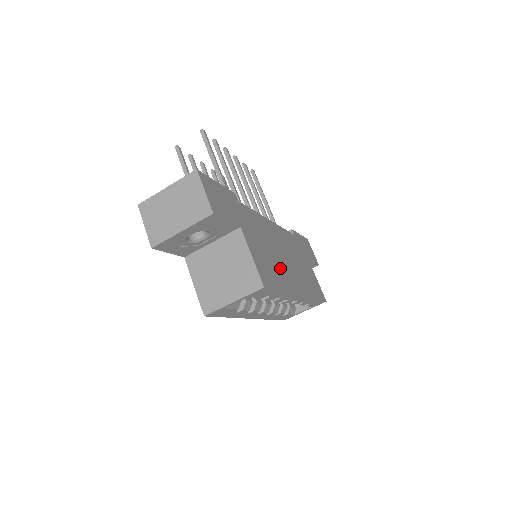
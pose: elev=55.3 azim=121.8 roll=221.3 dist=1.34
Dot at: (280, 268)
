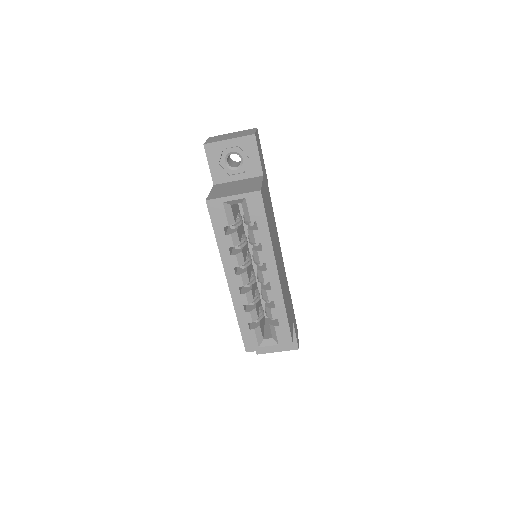
Dot at: (273, 238)
